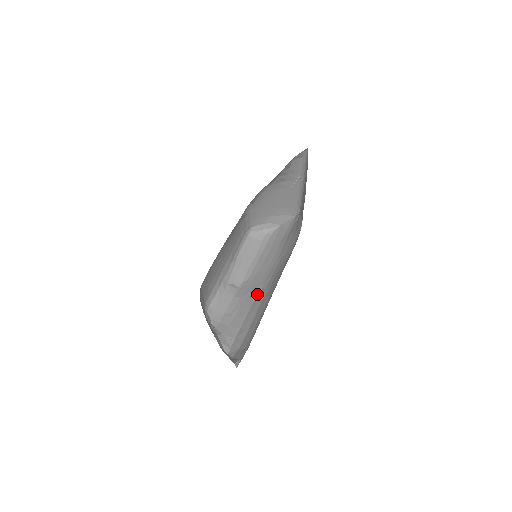
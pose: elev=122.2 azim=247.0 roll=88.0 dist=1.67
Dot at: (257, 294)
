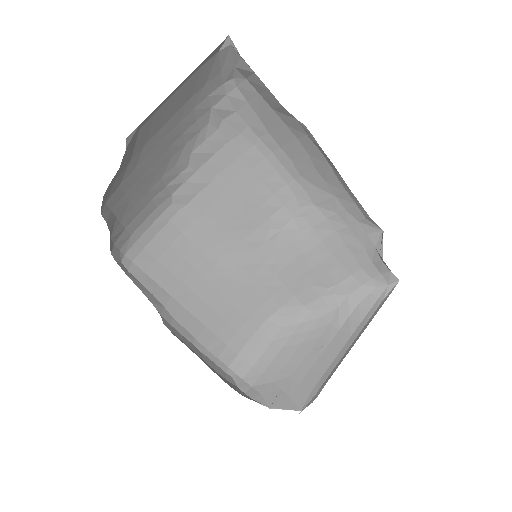
Dot at: occluded
